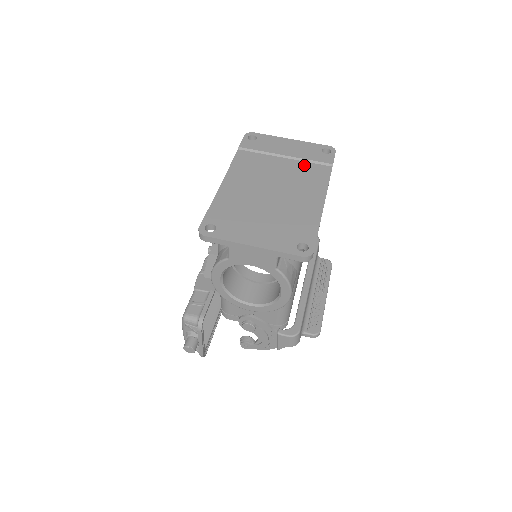
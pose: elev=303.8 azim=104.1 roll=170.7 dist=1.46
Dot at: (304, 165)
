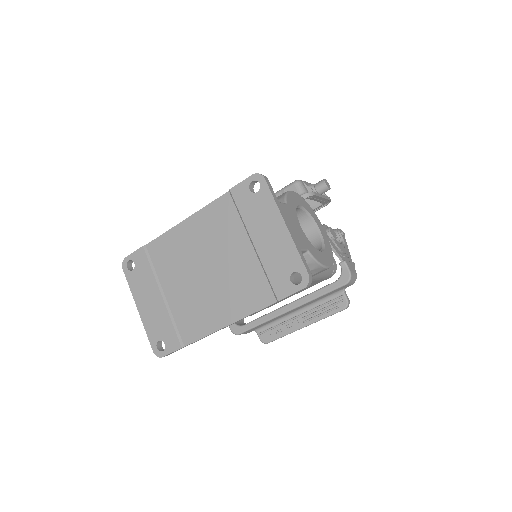
Dot at: (256, 272)
